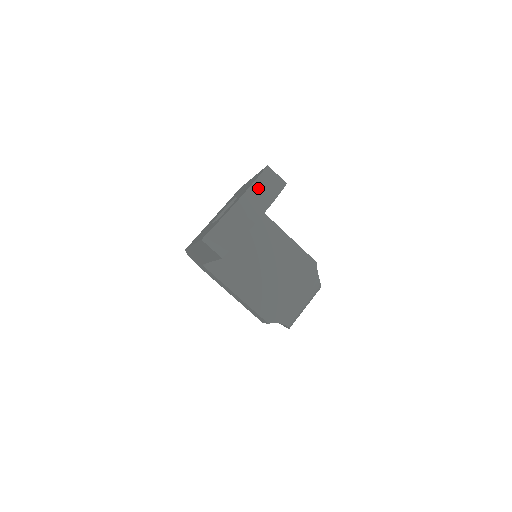
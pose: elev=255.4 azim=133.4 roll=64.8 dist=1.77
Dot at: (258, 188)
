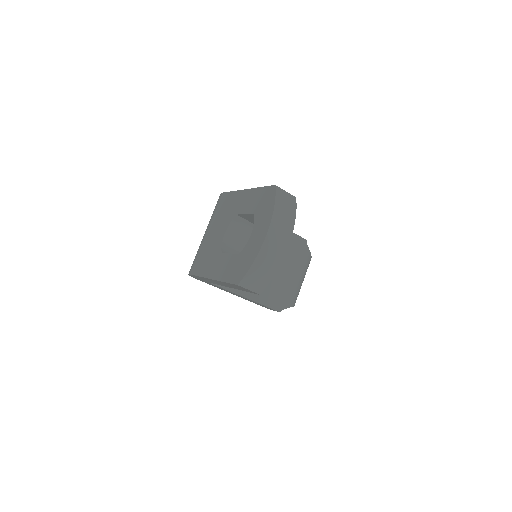
Dot at: (278, 217)
